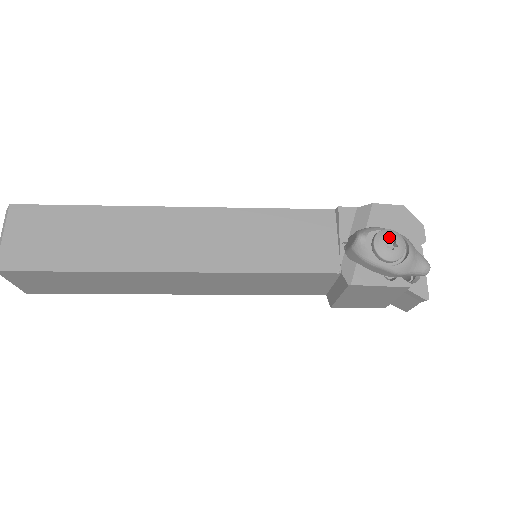
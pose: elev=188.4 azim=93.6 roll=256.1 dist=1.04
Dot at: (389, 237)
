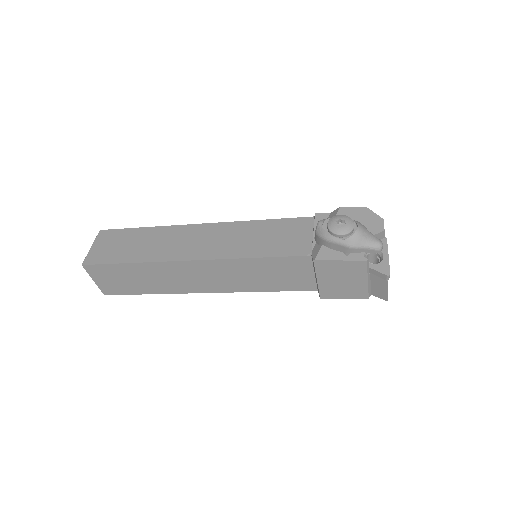
Dot at: (339, 218)
